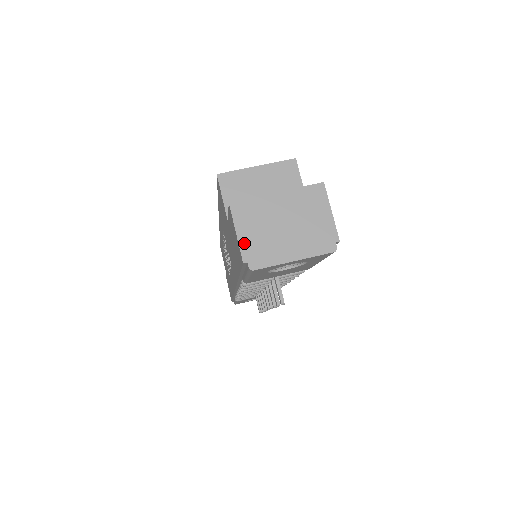
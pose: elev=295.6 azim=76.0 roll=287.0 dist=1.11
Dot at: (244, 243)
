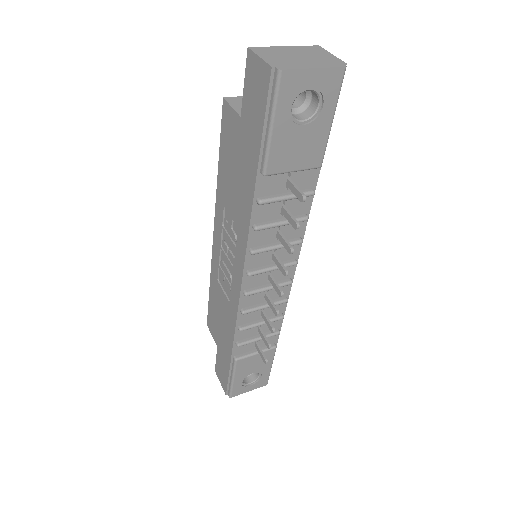
Dot at: (268, 60)
